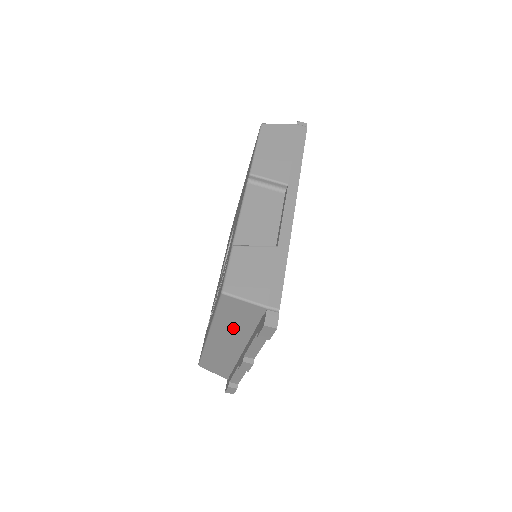
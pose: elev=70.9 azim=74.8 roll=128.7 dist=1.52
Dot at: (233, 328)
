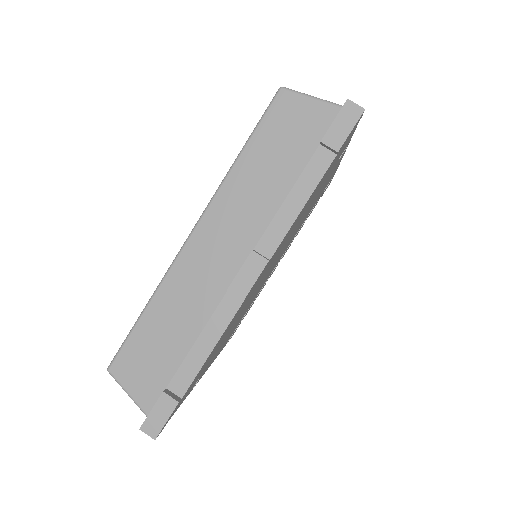
Dot at: (257, 187)
